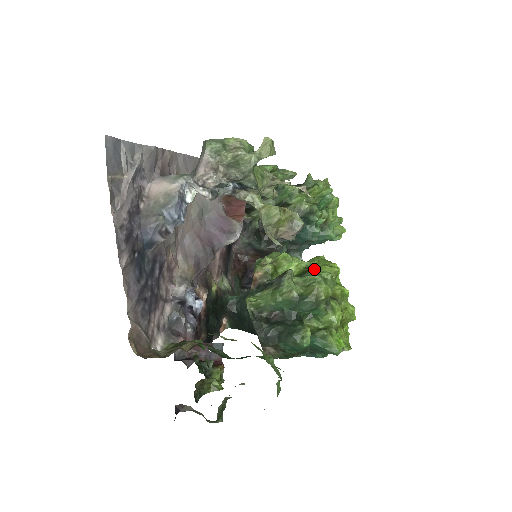
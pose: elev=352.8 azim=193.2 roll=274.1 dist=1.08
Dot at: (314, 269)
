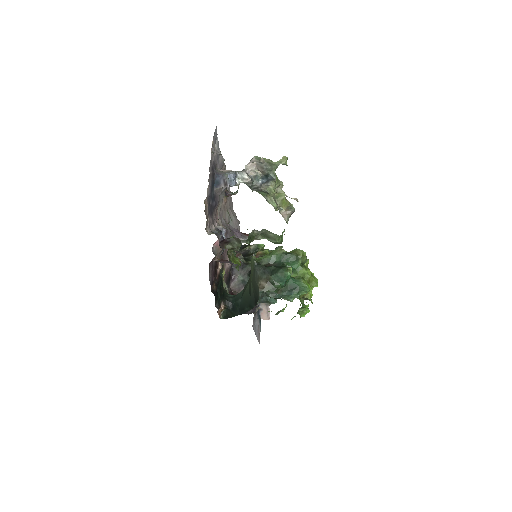
Dot at: occluded
